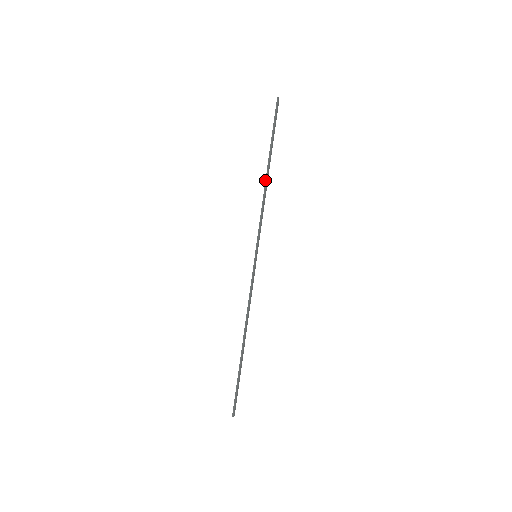
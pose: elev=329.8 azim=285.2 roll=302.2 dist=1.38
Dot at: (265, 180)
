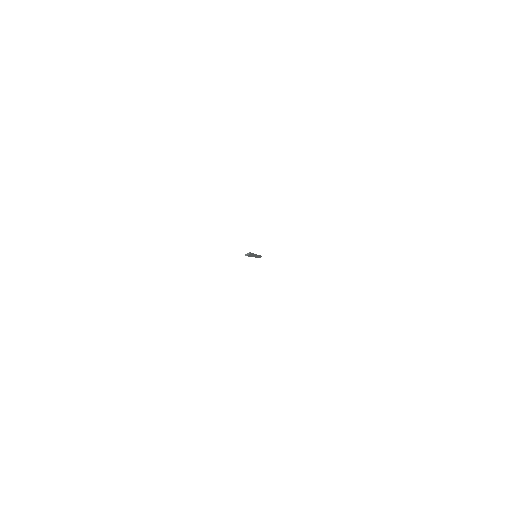
Dot at: occluded
